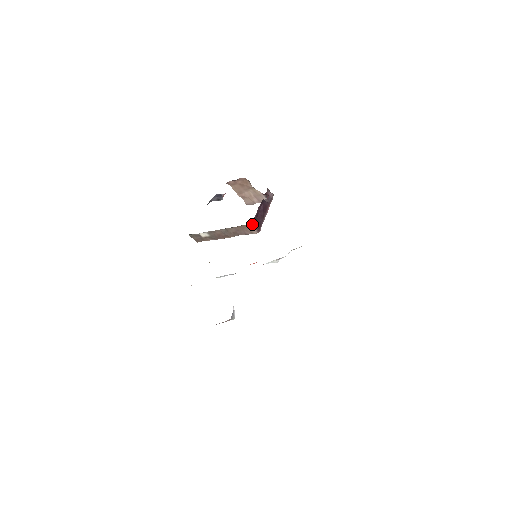
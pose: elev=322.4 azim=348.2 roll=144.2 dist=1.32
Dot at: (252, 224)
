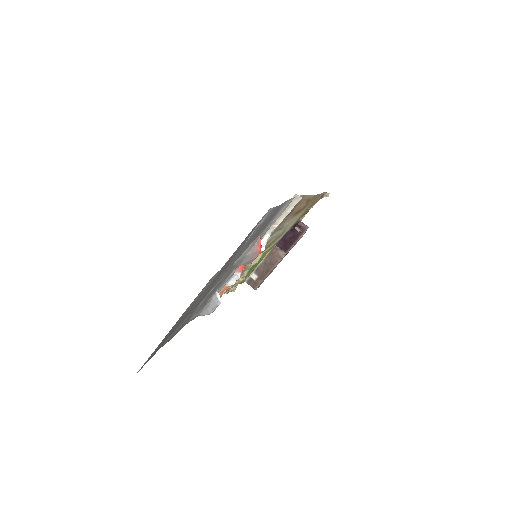
Dot at: (277, 247)
